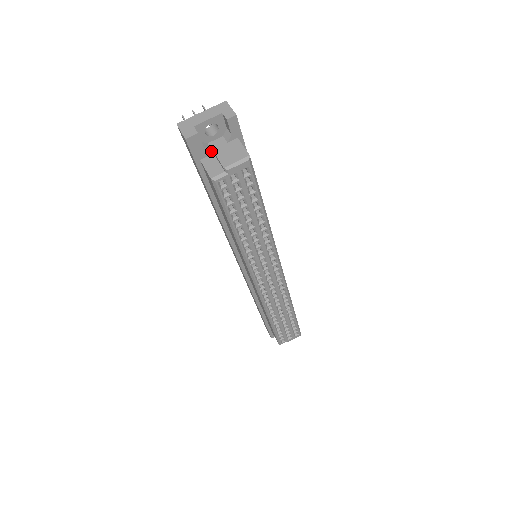
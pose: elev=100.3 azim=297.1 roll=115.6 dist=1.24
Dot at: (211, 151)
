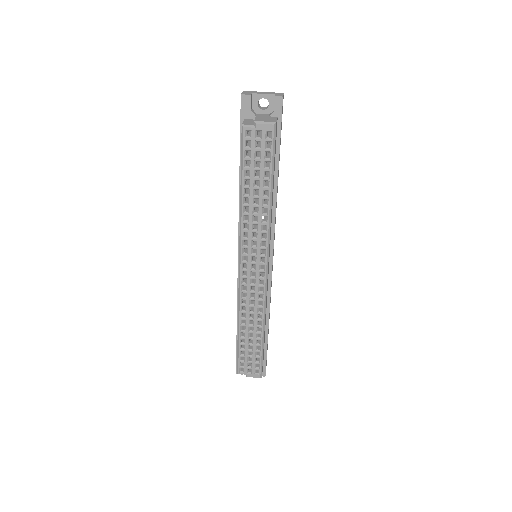
Dot at: (255, 116)
